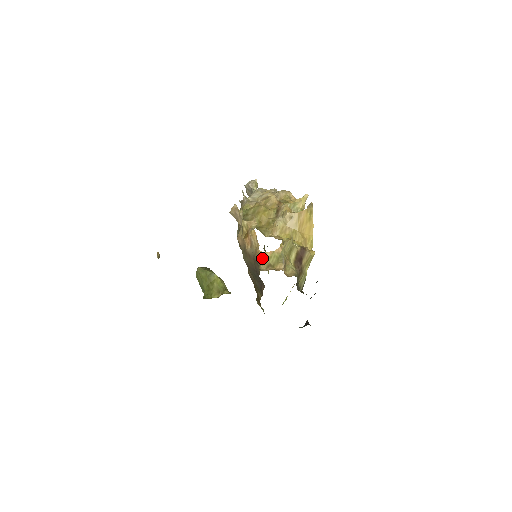
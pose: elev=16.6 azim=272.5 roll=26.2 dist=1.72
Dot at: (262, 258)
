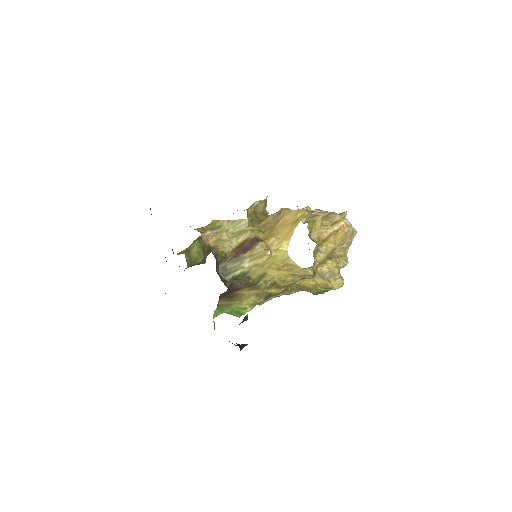
Dot at: occluded
